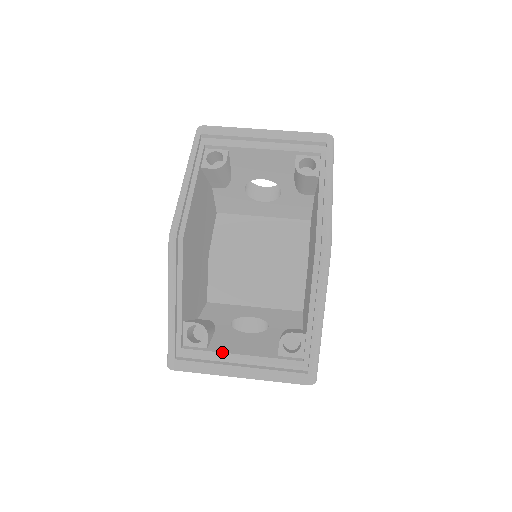
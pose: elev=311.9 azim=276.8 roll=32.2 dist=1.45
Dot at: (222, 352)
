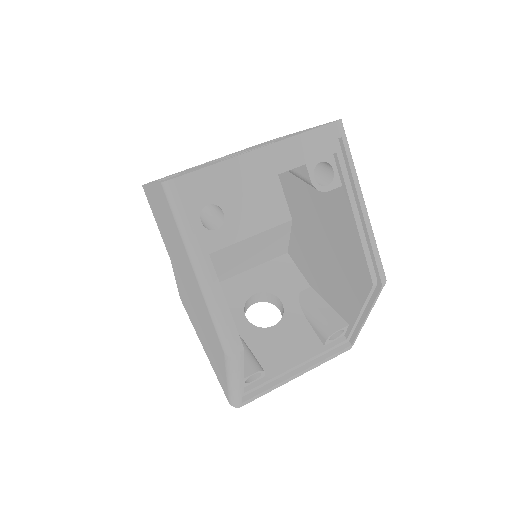
Dot at: (280, 374)
